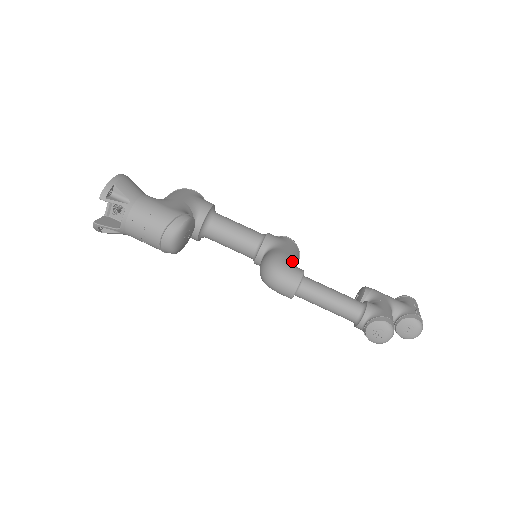
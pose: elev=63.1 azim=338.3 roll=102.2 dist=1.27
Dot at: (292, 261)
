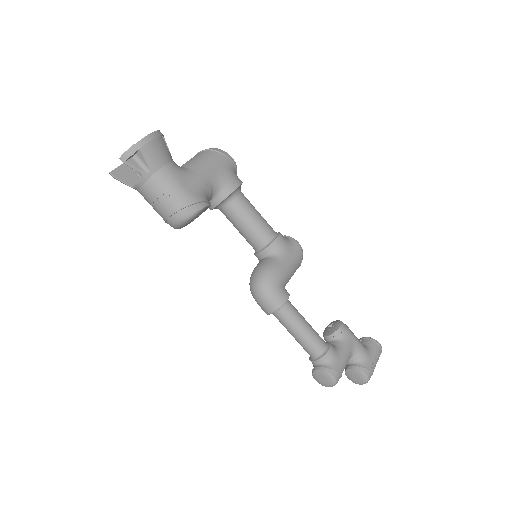
Dot at: (284, 281)
